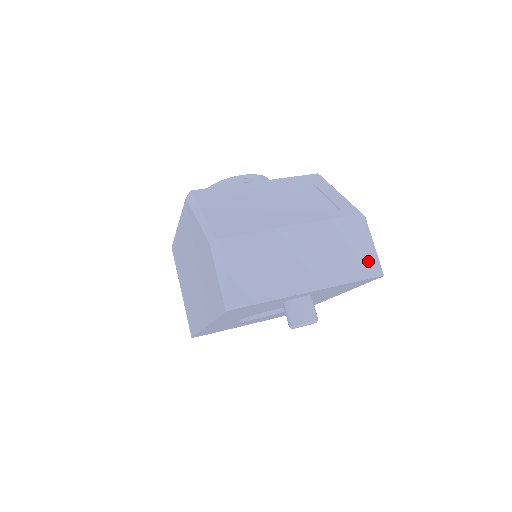
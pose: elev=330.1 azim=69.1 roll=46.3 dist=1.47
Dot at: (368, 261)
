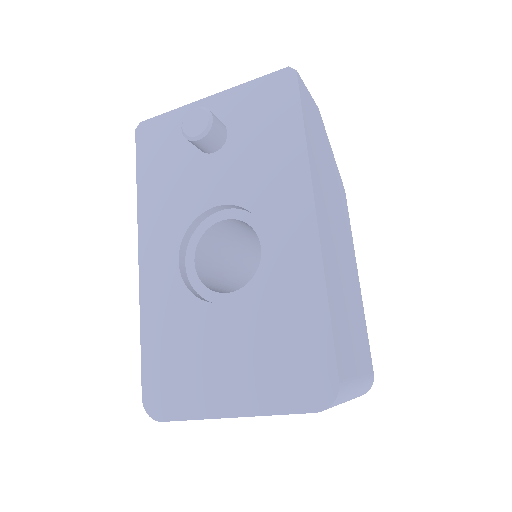
Dot at: occluded
